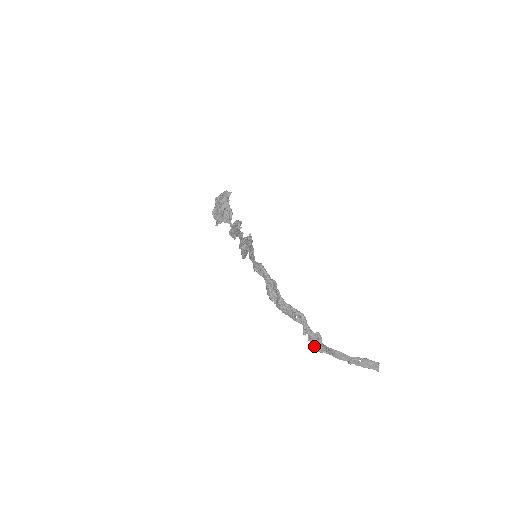
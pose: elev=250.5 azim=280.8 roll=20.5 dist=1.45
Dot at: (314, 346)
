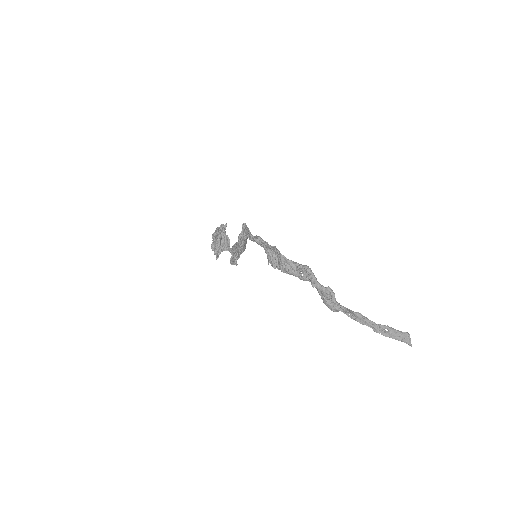
Dot at: (327, 301)
